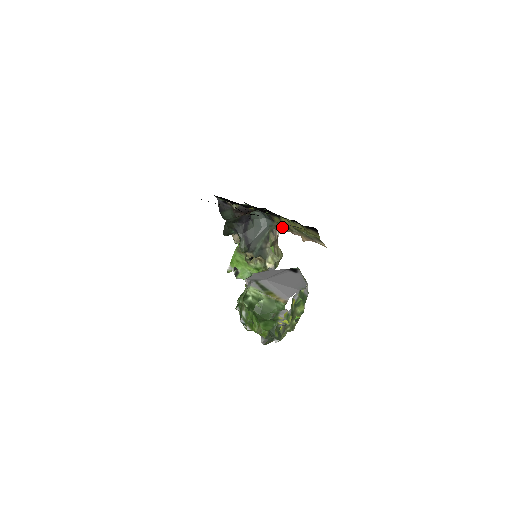
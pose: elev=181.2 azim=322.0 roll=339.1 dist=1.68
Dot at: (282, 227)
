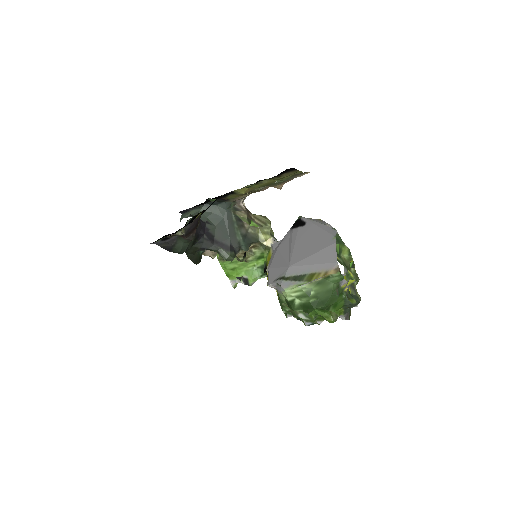
Dot at: (242, 196)
